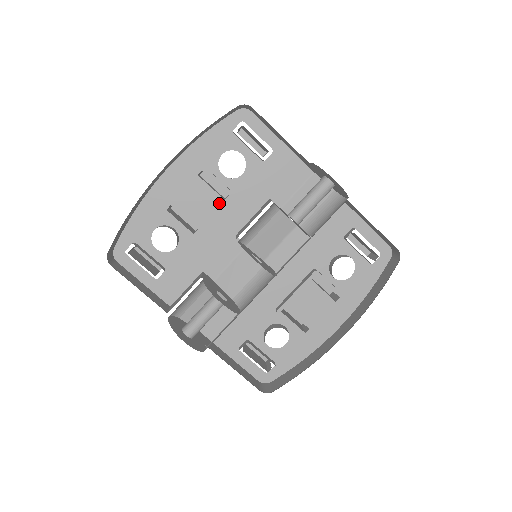
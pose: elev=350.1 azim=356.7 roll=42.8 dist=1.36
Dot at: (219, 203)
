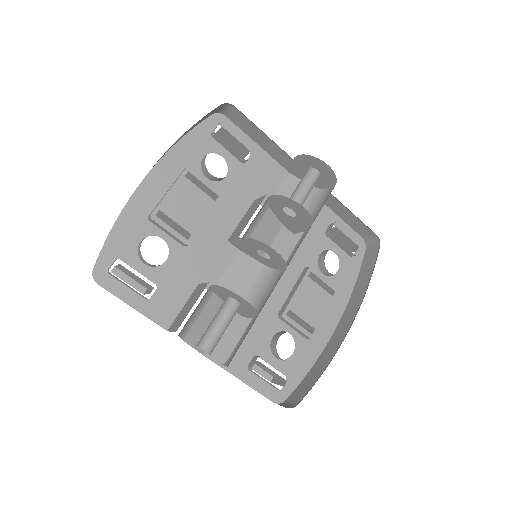
Dot at: (210, 205)
